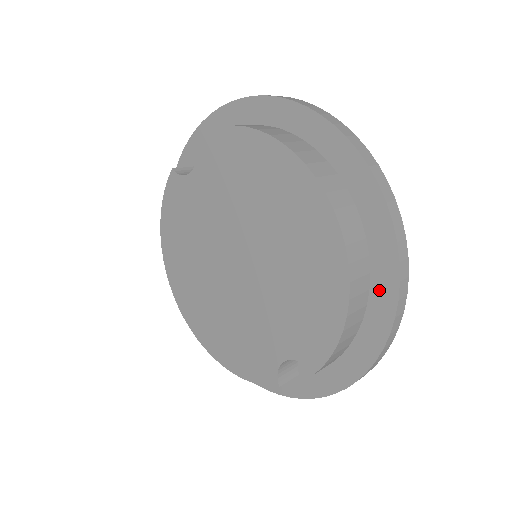
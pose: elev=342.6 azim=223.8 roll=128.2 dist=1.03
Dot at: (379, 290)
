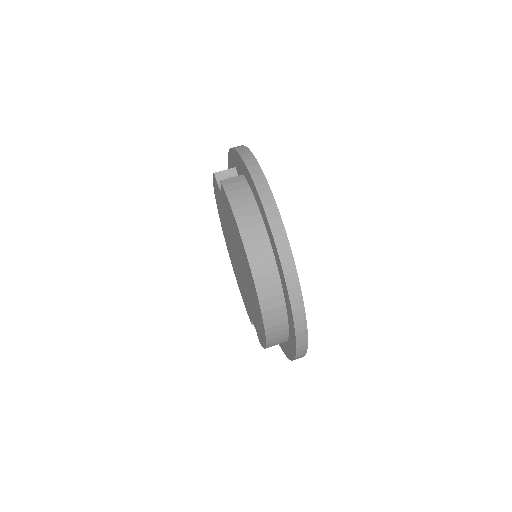
Dot at: (291, 343)
